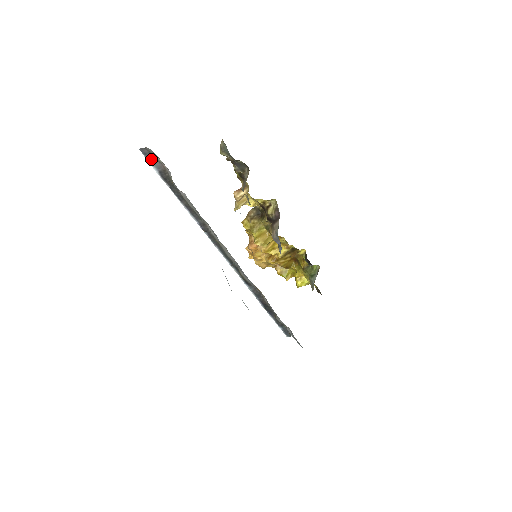
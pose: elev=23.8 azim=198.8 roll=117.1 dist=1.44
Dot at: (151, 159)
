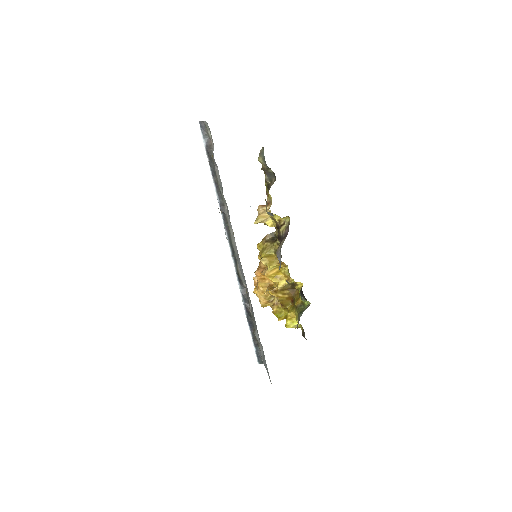
Dot at: (204, 133)
